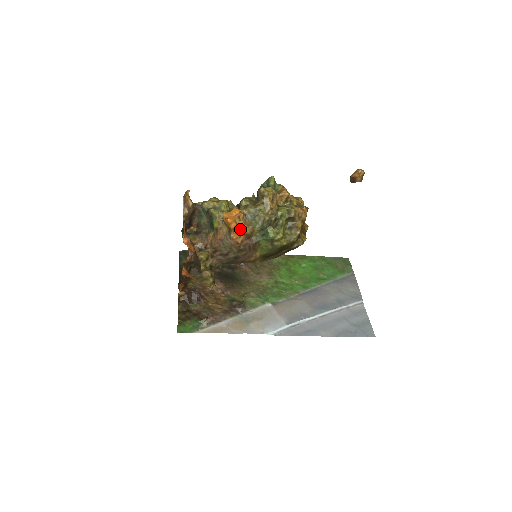
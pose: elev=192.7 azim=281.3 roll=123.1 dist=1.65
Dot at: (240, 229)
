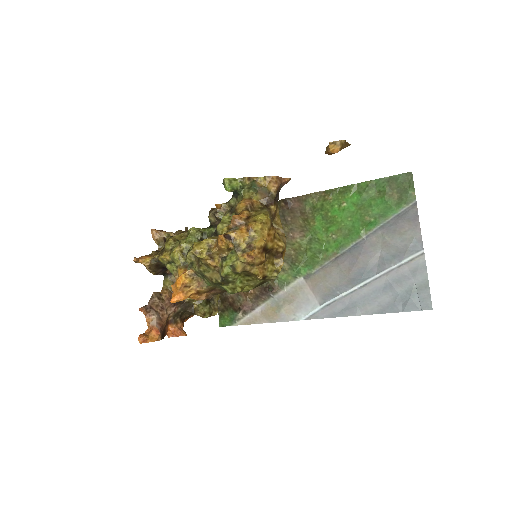
Dot at: (195, 293)
